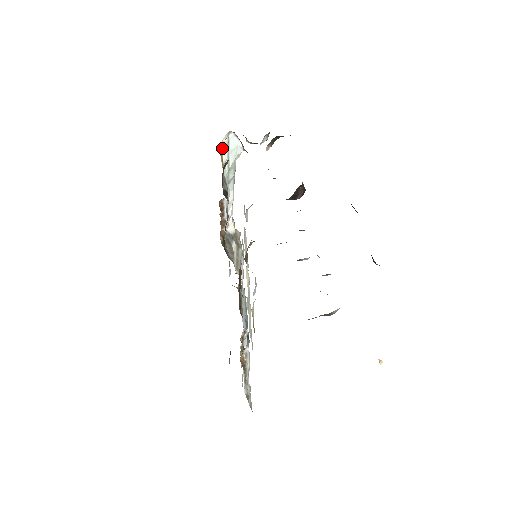
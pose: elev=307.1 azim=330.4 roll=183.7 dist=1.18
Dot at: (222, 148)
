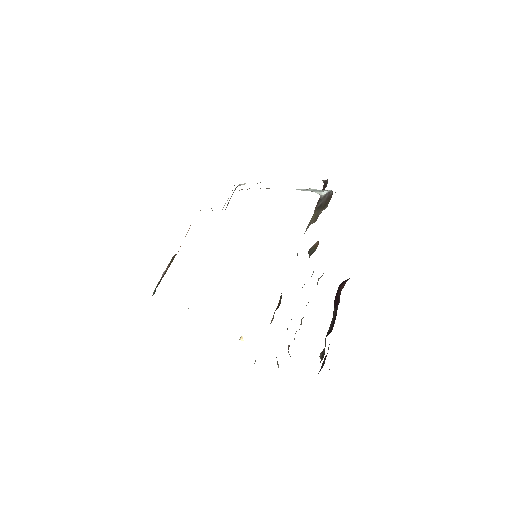
Dot at: (315, 189)
